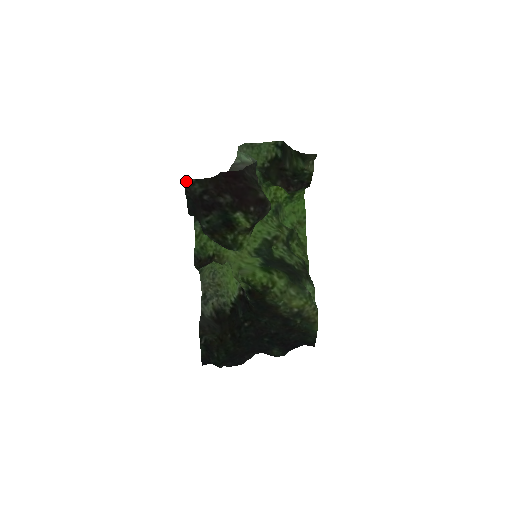
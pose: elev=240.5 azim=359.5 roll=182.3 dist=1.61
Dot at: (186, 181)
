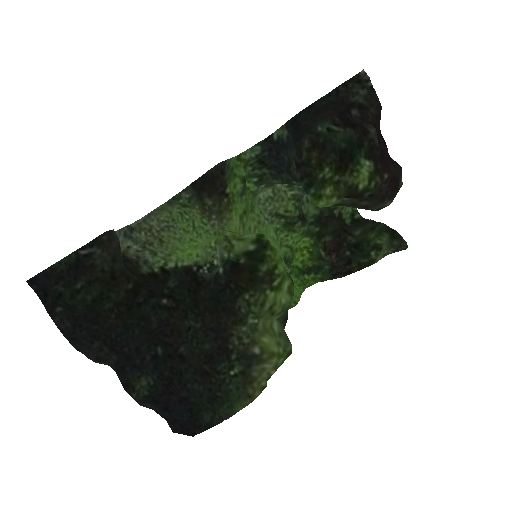
Dot at: (361, 75)
